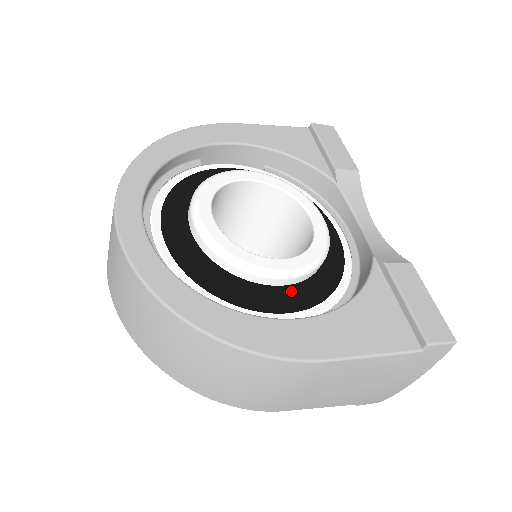
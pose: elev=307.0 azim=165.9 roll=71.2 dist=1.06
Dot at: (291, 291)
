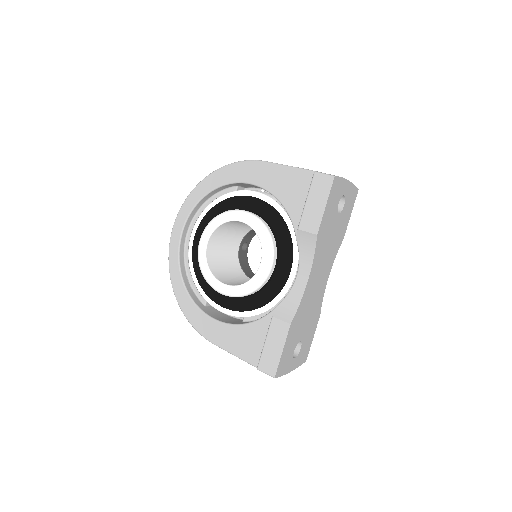
Dot at: (234, 298)
